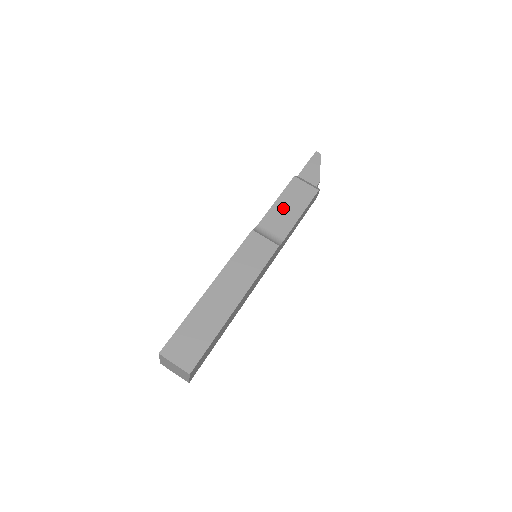
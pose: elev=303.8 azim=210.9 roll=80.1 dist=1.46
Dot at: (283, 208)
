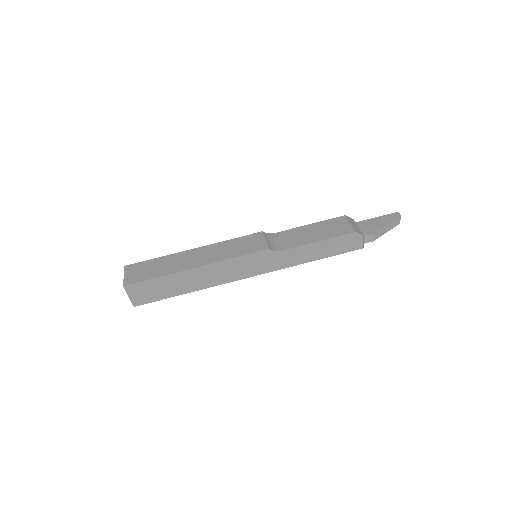
Dot at: (308, 231)
